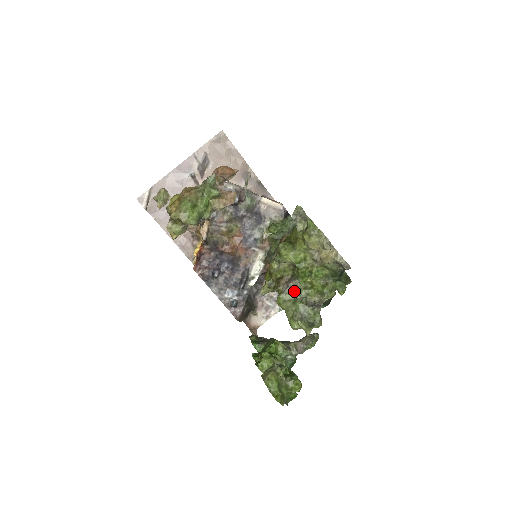
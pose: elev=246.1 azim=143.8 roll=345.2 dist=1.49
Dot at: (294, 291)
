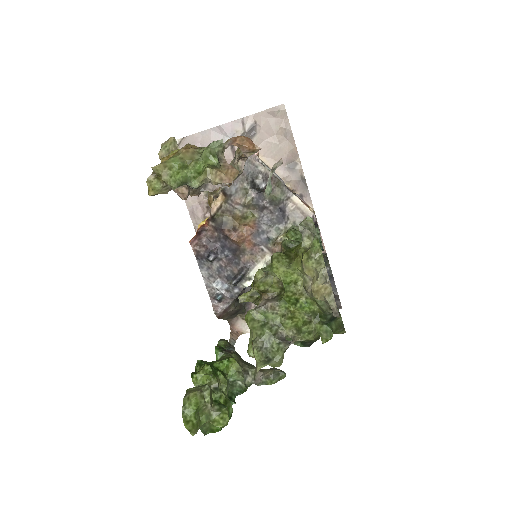
Dot at: (268, 313)
